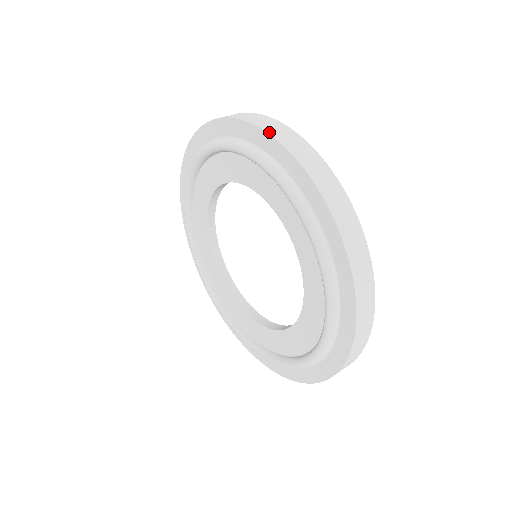
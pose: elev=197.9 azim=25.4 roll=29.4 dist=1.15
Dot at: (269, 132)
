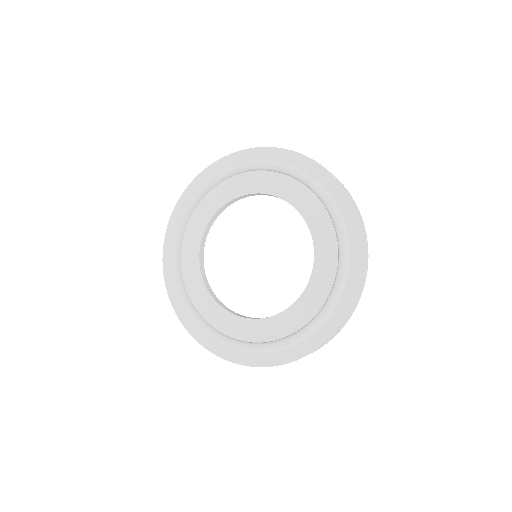
Dot at: (350, 197)
